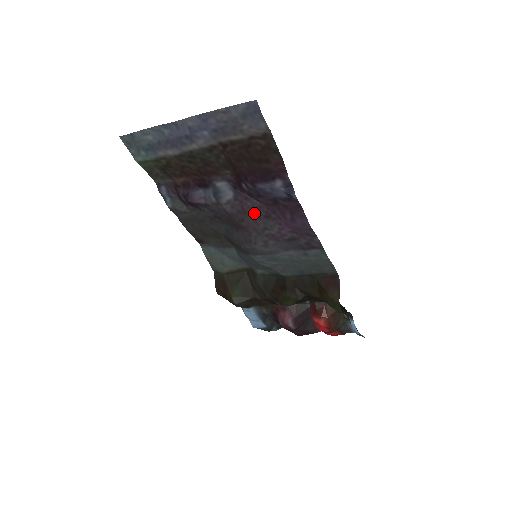
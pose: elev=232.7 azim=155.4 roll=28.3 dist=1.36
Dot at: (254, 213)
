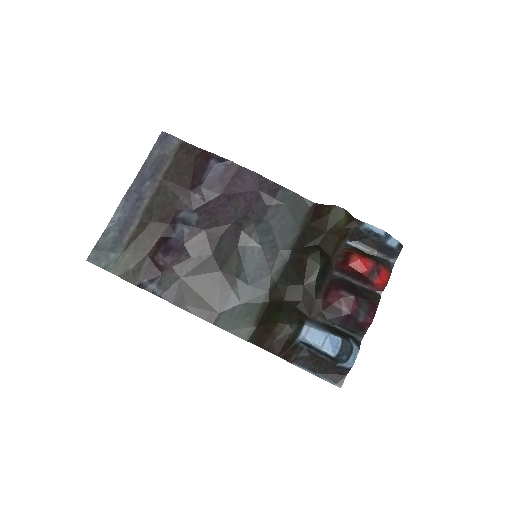
Dot at: (219, 207)
